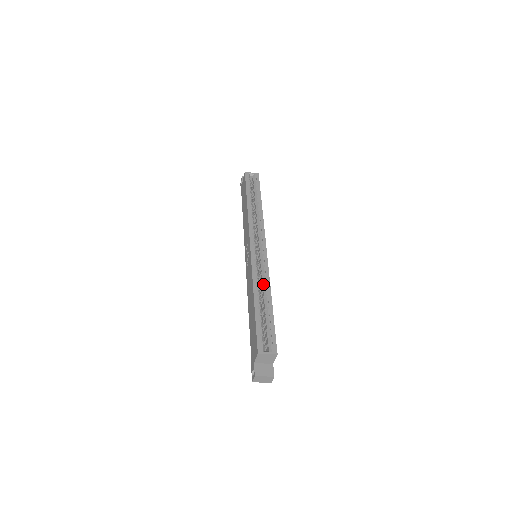
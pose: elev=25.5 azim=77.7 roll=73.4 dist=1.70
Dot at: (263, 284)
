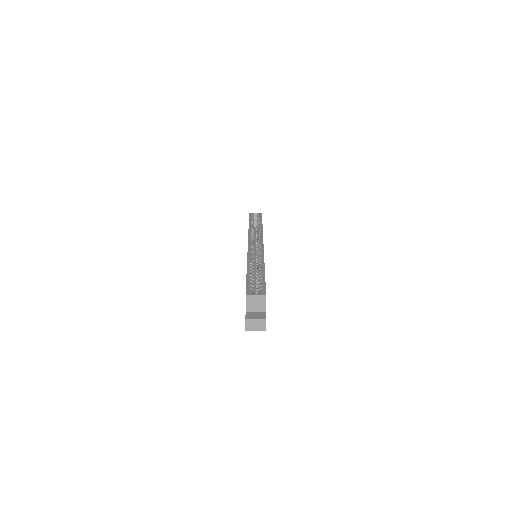
Dot at: occluded
